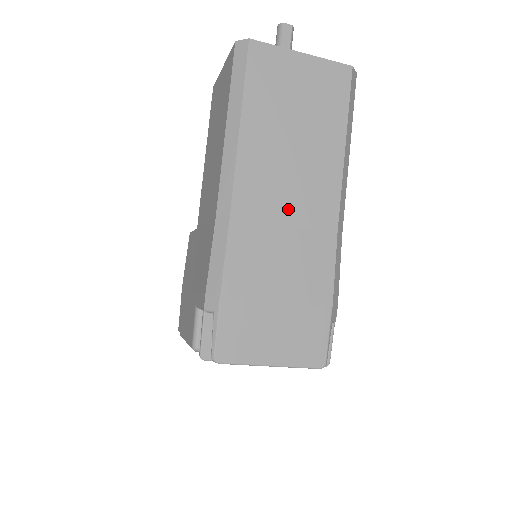
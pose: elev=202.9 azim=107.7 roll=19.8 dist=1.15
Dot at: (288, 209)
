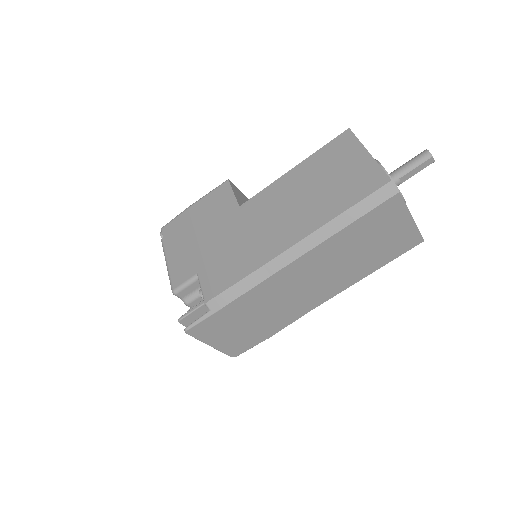
Dot at: (303, 288)
